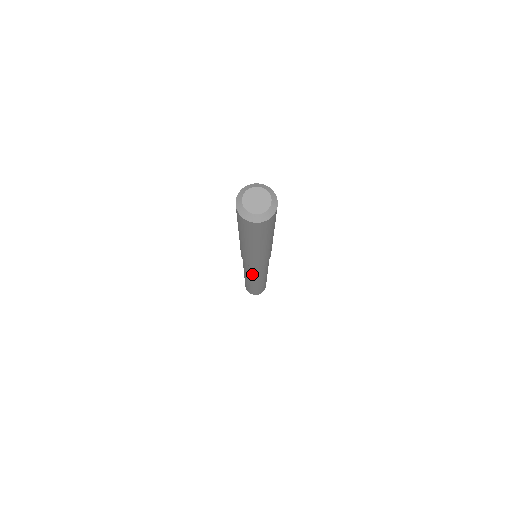
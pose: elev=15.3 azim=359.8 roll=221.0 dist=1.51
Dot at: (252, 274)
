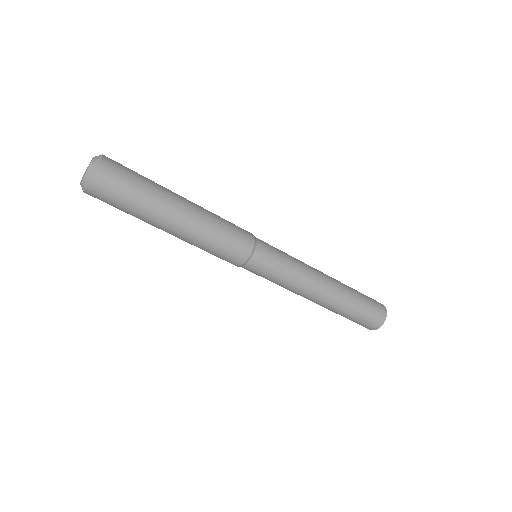
Dot at: (276, 283)
